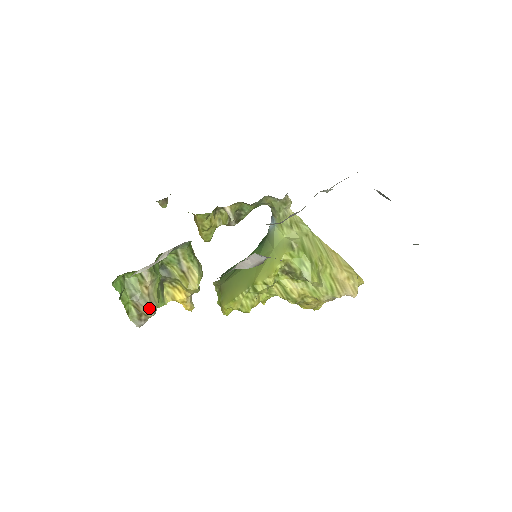
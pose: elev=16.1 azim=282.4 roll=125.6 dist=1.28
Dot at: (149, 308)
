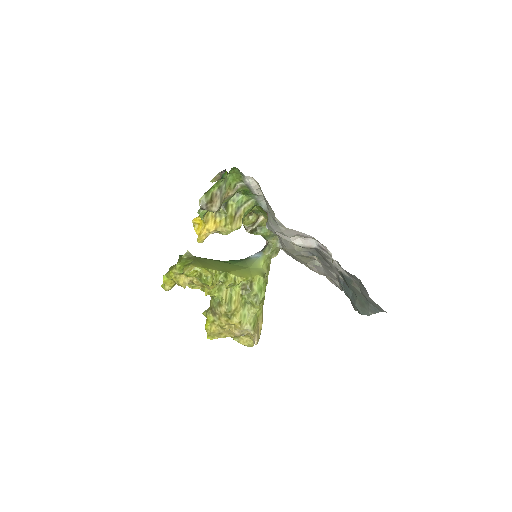
Dot at: (220, 204)
